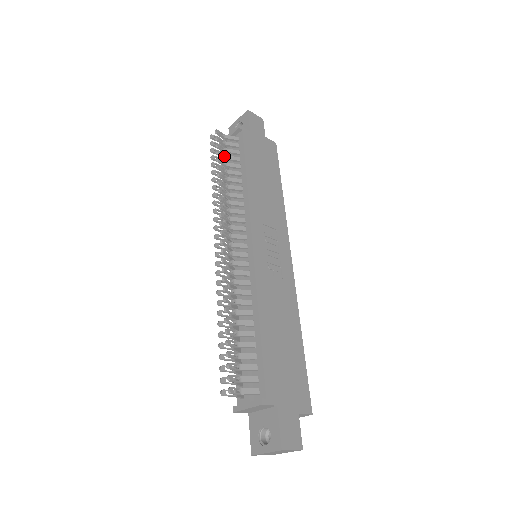
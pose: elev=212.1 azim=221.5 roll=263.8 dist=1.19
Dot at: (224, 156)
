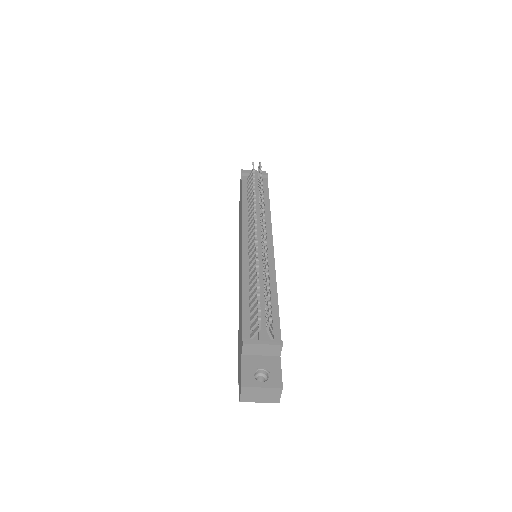
Dot at: occluded
